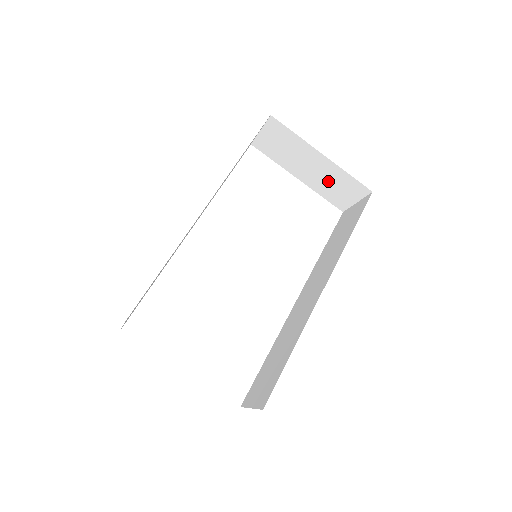
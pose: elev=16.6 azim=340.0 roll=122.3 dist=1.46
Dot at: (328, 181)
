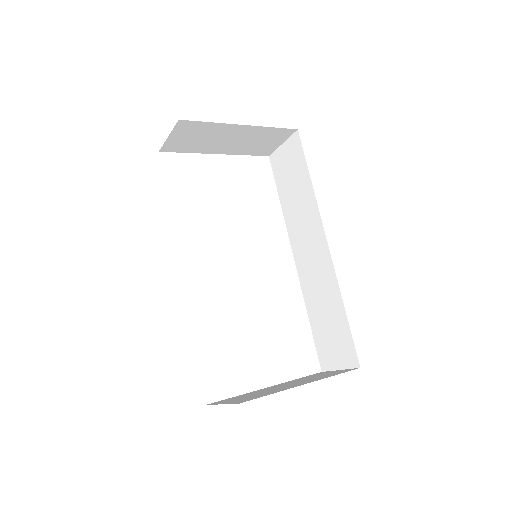
Dot at: (251, 142)
